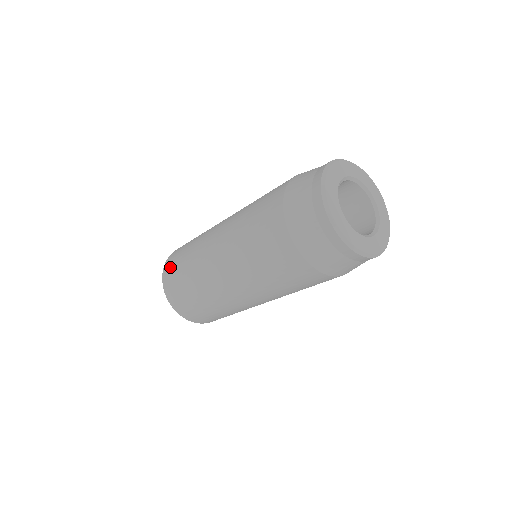
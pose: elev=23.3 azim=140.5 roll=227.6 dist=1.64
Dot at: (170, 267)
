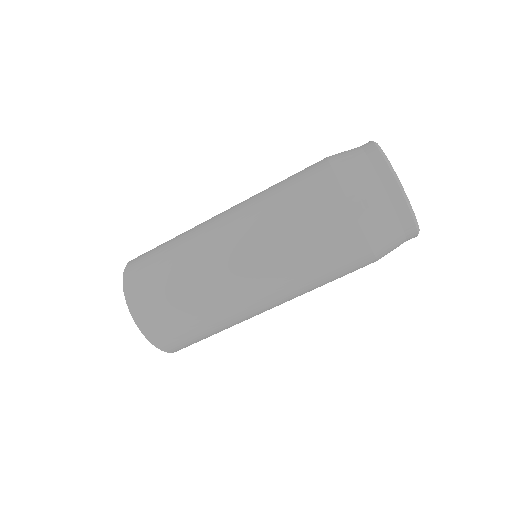
Dot at: (139, 268)
